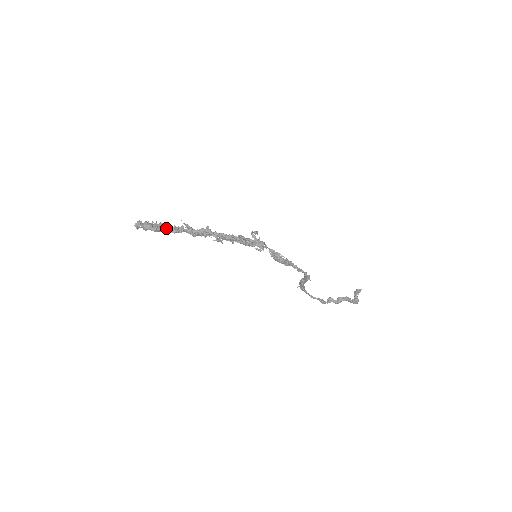
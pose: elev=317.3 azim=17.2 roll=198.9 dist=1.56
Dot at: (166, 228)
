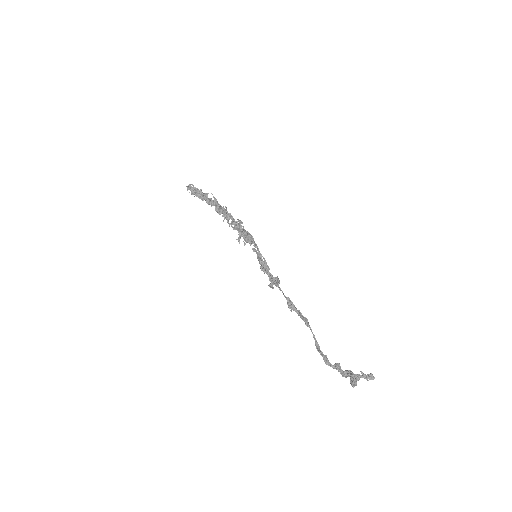
Dot at: (205, 198)
